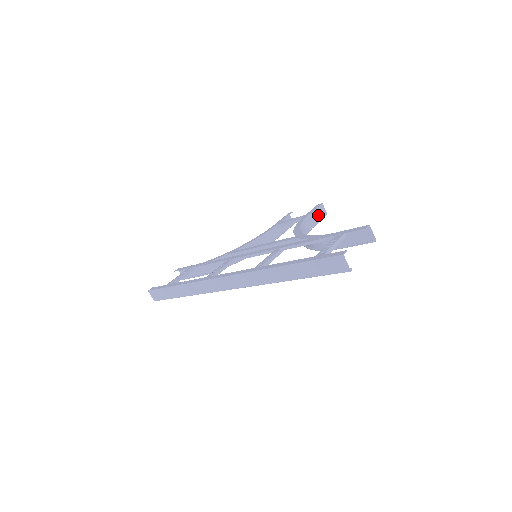
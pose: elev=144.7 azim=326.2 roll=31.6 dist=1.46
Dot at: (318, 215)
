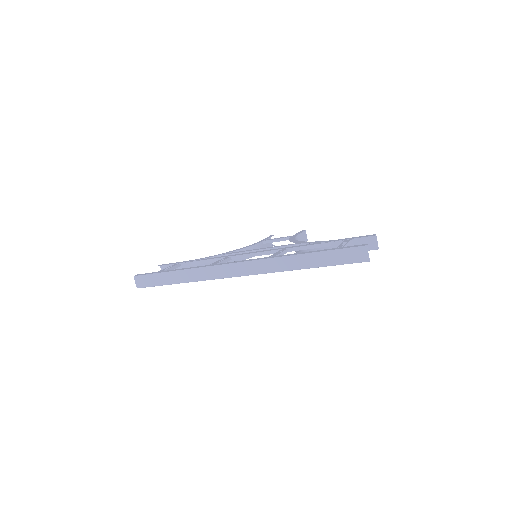
Dot at: (303, 238)
